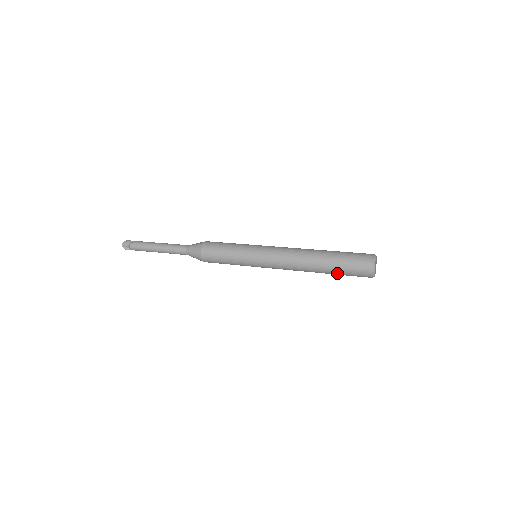
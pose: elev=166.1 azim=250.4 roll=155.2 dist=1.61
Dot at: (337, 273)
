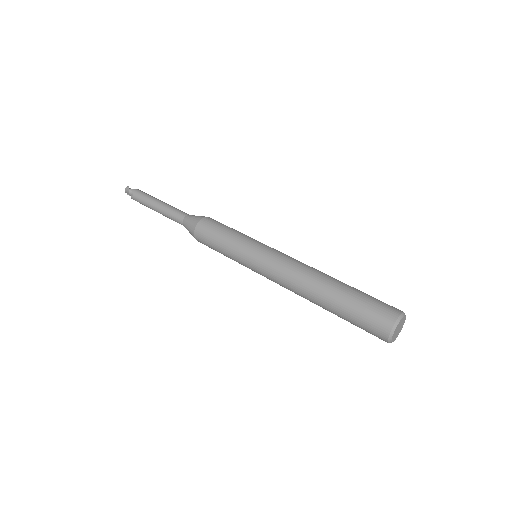
Dot at: occluded
